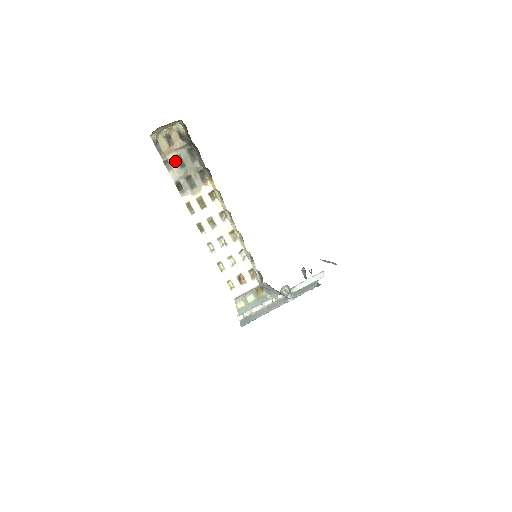
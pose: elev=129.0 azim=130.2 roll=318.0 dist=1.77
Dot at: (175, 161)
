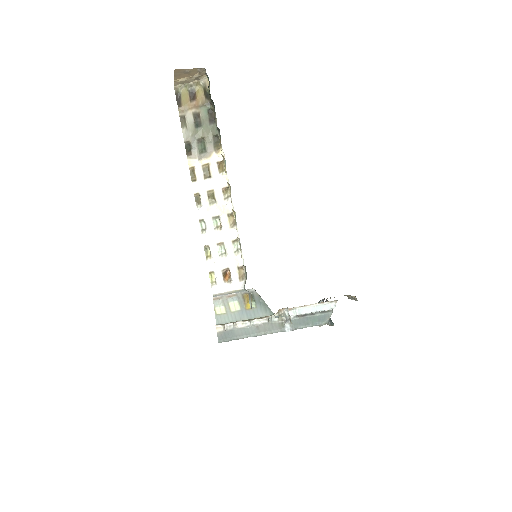
Dot at: (192, 119)
